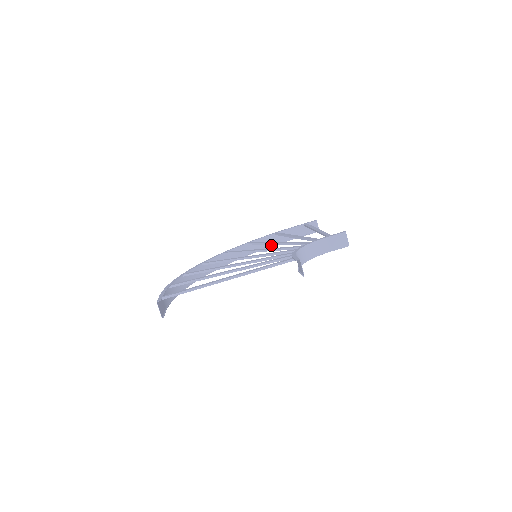
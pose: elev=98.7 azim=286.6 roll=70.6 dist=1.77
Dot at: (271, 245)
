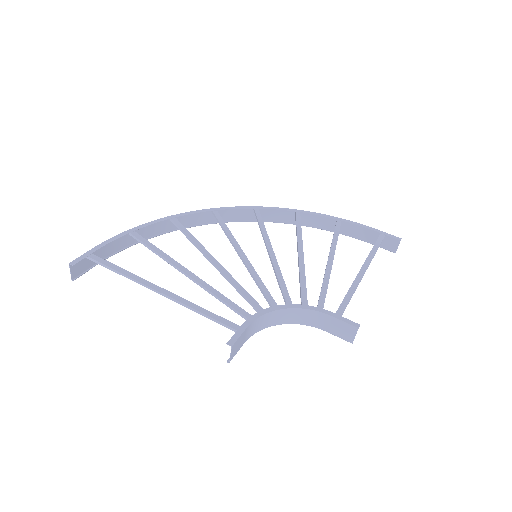
Dot at: (325, 227)
